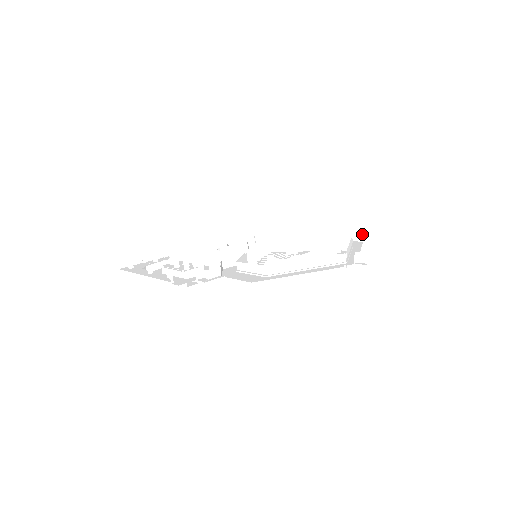
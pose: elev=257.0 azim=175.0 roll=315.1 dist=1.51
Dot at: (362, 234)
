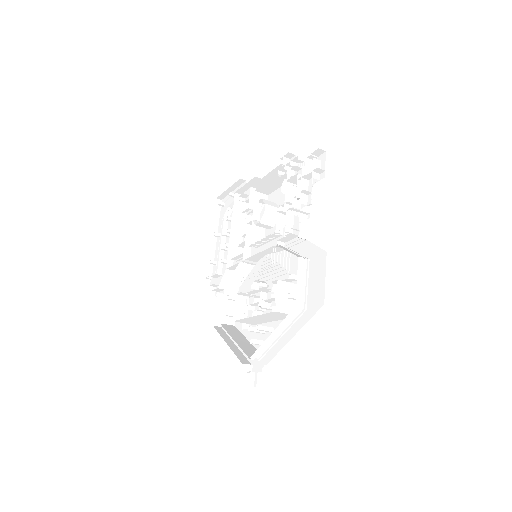
Dot at: occluded
